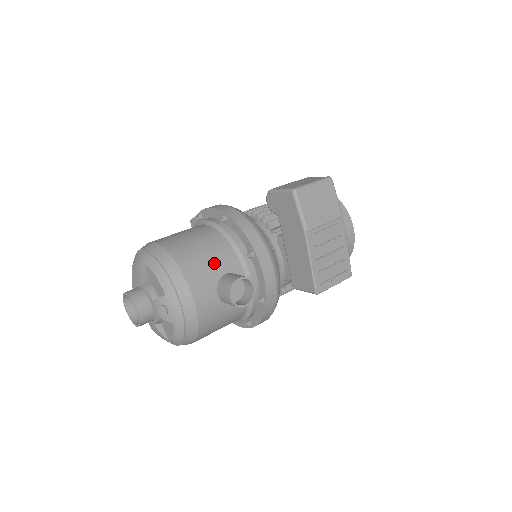
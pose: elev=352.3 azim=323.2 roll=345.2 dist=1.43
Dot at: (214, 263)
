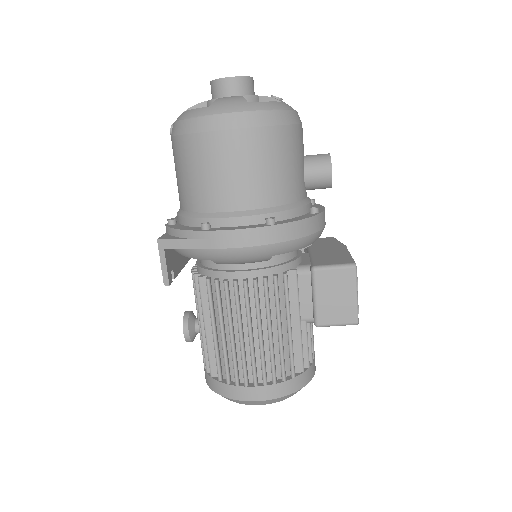
Dot at: occluded
